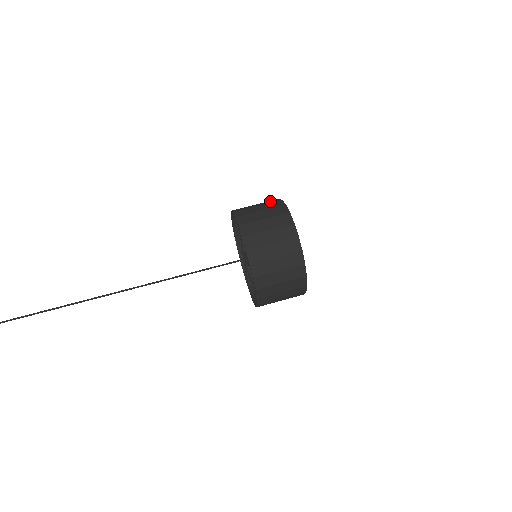
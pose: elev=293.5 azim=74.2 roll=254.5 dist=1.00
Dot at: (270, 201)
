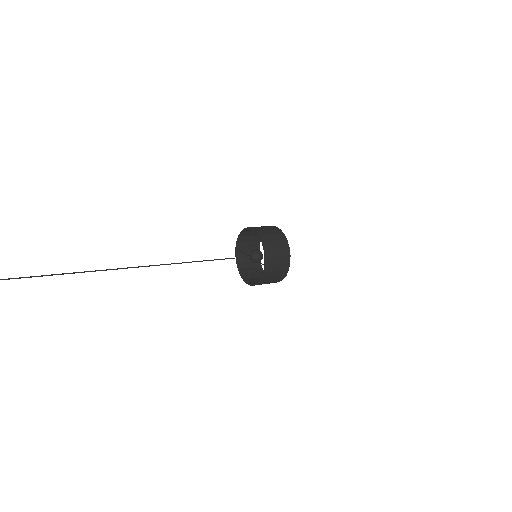
Dot at: occluded
